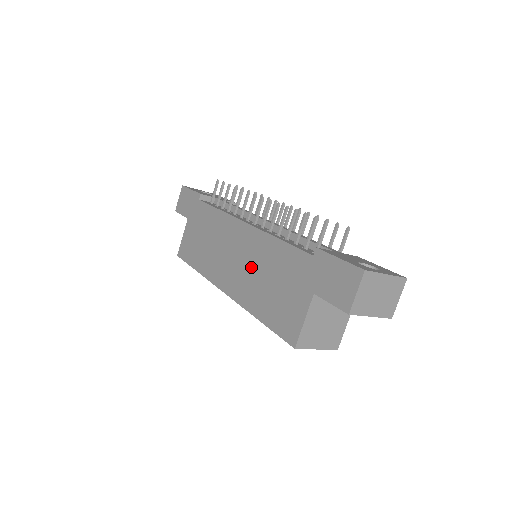
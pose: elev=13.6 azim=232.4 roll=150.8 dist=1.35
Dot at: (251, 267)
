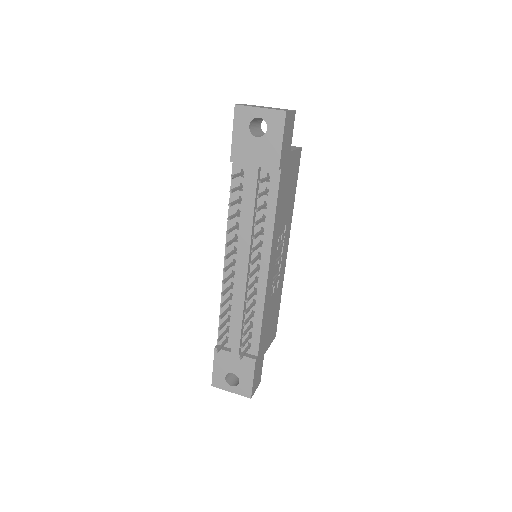
Dot at: occluded
